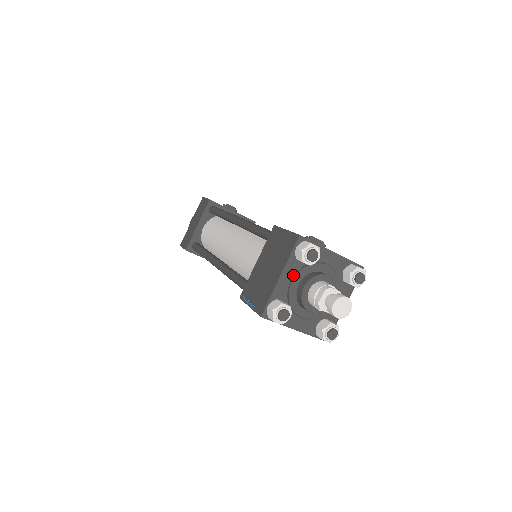
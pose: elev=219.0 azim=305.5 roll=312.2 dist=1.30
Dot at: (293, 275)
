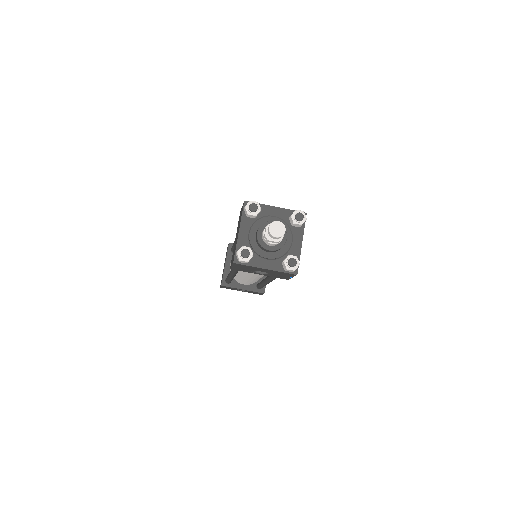
Dot at: (249, 229)
